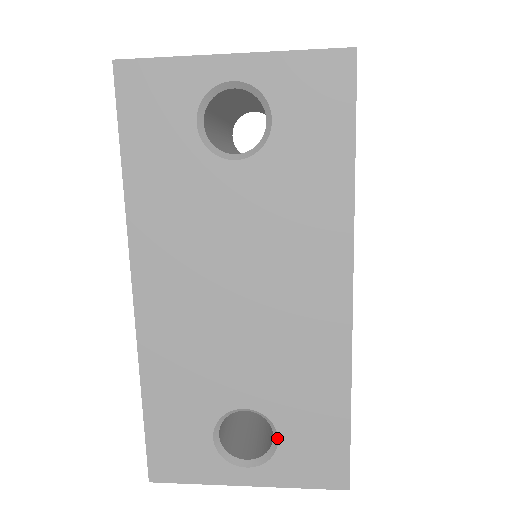
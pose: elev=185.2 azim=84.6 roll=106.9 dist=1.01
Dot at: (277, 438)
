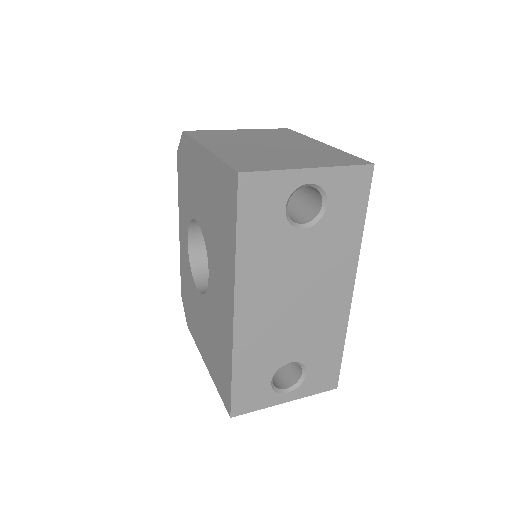
Dot at: (305, 373)
